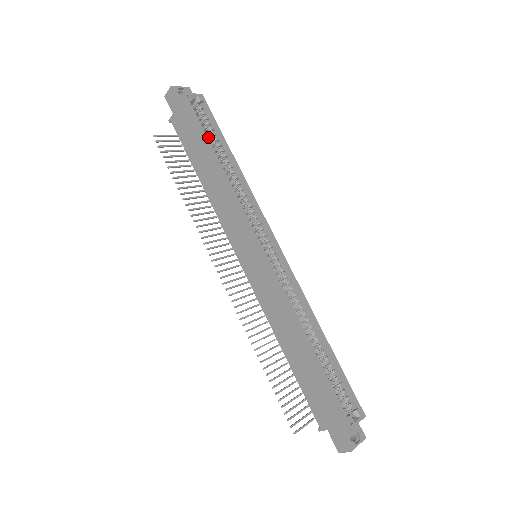
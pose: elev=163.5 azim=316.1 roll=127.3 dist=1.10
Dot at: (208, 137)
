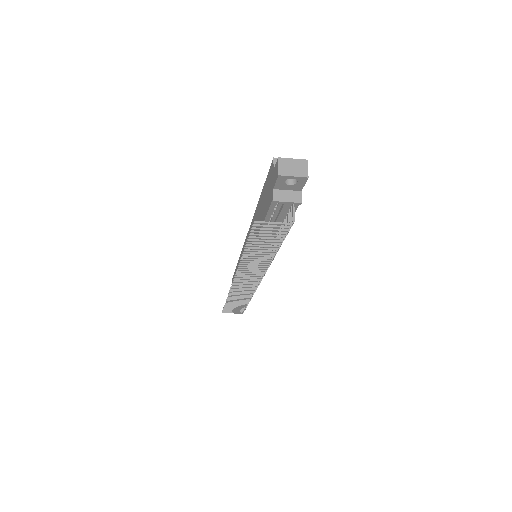
Dot at: occluded
